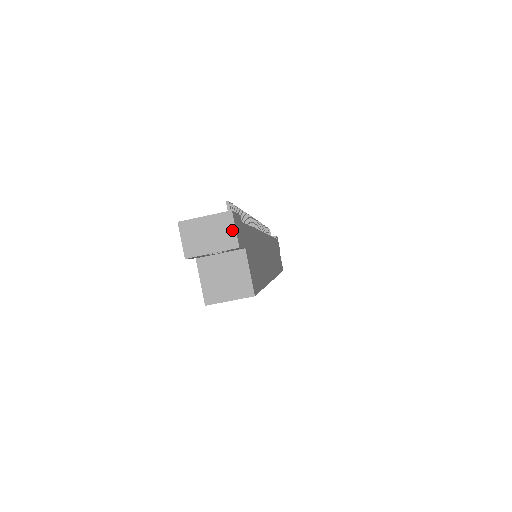
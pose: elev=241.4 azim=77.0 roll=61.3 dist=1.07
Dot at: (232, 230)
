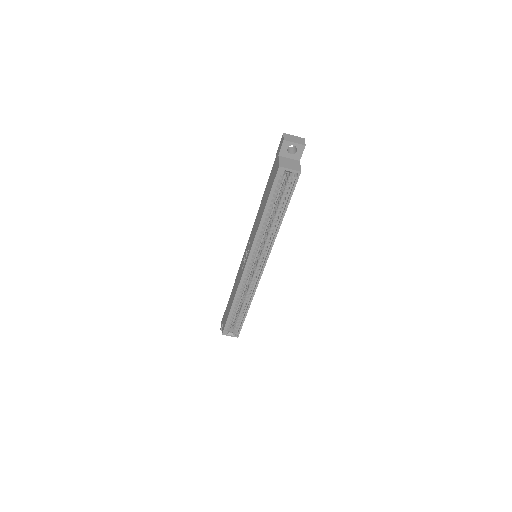
Dot at: (304, 142)
